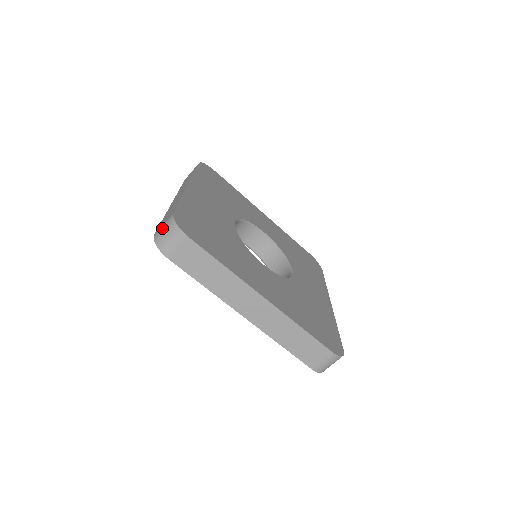
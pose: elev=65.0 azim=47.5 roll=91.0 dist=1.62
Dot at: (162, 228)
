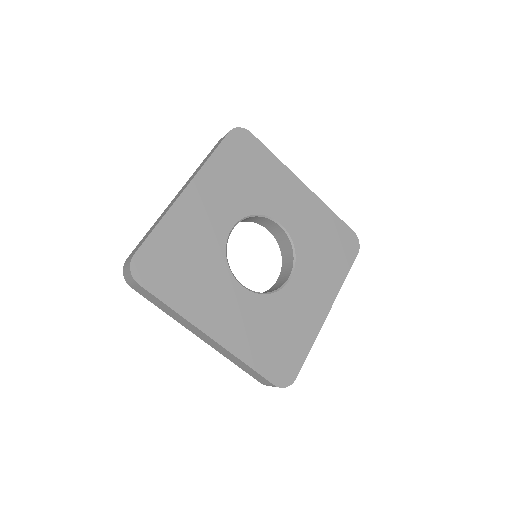
Dot at: (127, 262)
